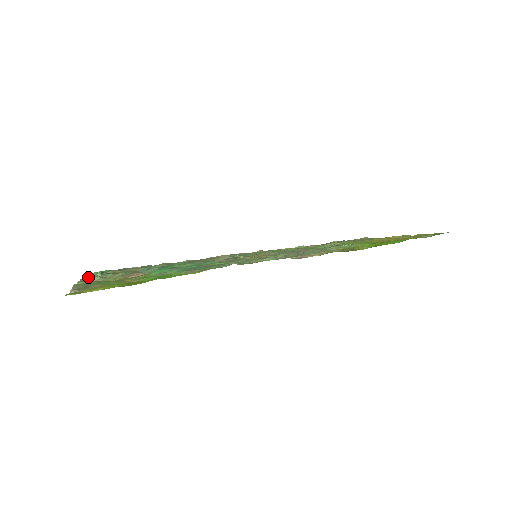
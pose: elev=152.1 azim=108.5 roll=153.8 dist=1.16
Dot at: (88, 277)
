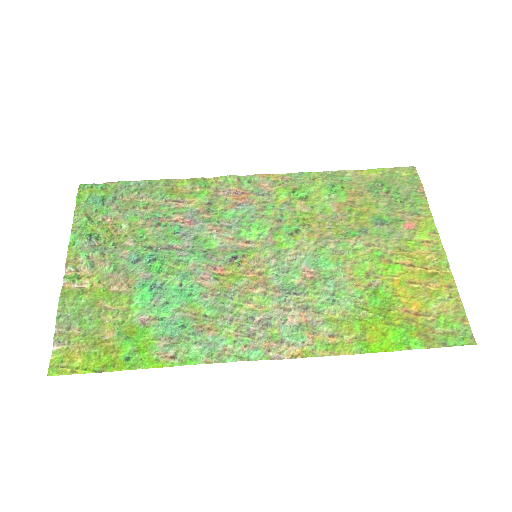
Dot at: (76, 241)
